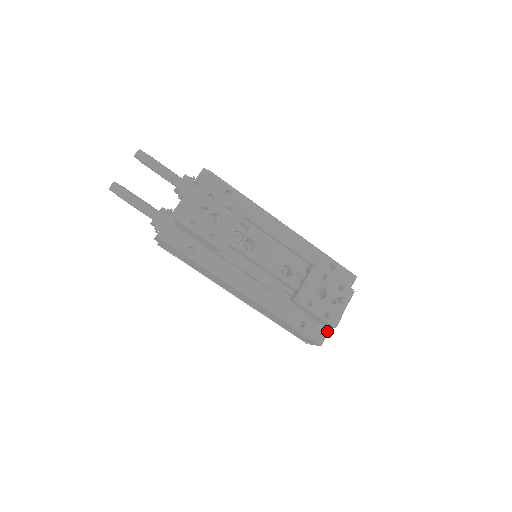
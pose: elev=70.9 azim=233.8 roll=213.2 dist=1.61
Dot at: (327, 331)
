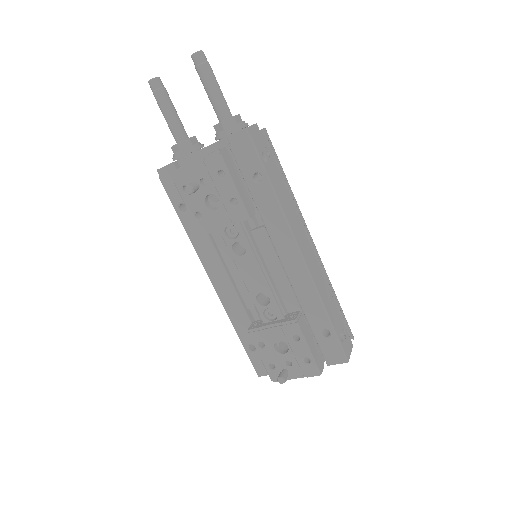
Dot at: occluded
